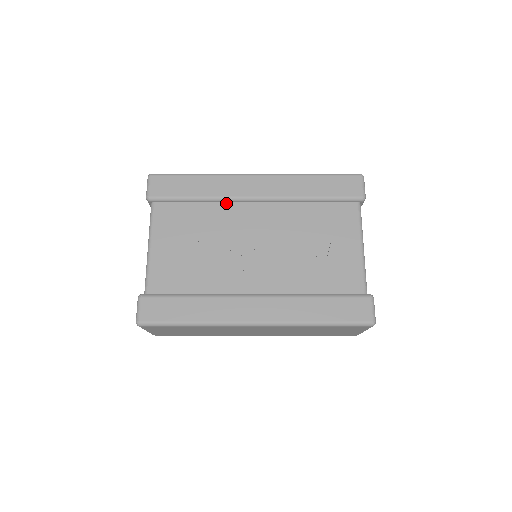
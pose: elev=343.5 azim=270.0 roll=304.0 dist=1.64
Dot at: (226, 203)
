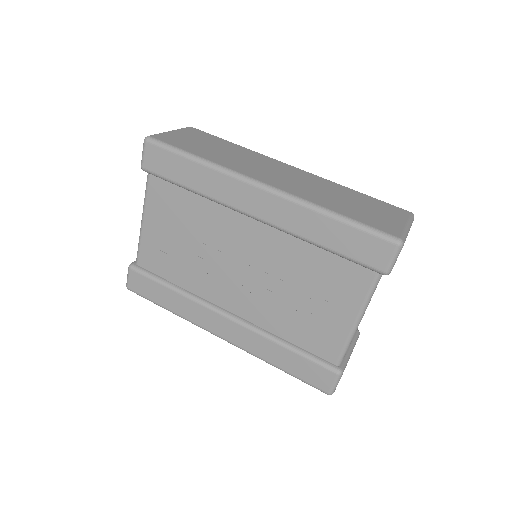
Dot at: (222, 206)
